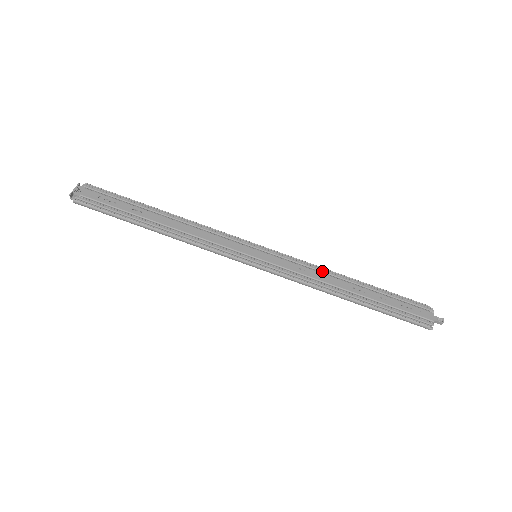
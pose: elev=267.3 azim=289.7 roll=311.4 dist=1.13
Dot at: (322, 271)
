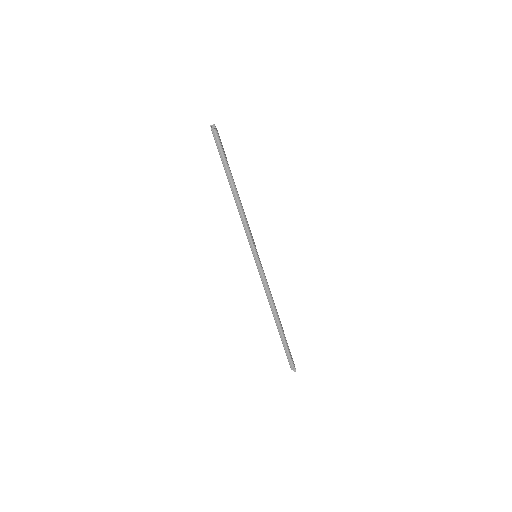
Dot at: occluded
